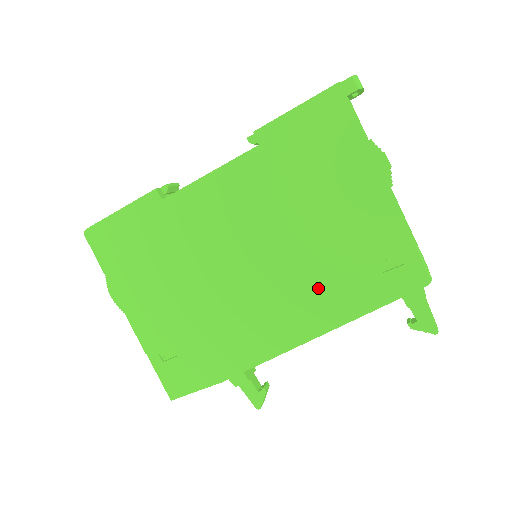
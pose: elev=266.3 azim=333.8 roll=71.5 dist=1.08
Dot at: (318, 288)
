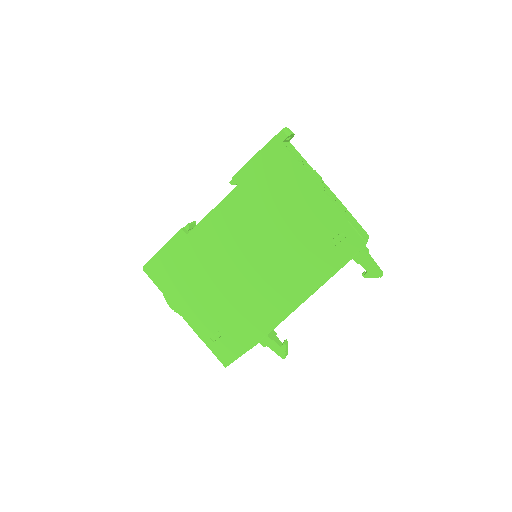
Dot at: (298, 266)
